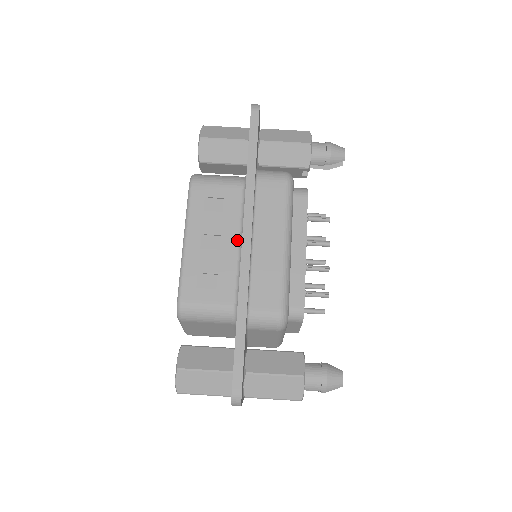
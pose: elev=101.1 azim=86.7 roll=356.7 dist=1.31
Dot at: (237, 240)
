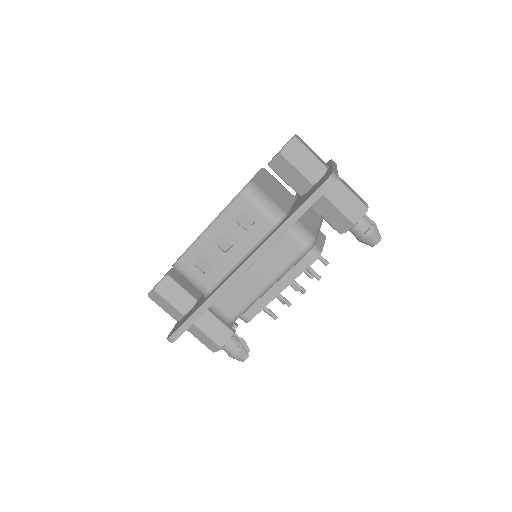
Dot at: (241, 256)
